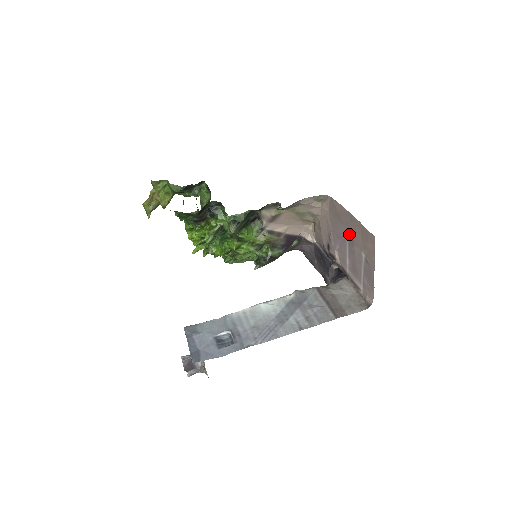
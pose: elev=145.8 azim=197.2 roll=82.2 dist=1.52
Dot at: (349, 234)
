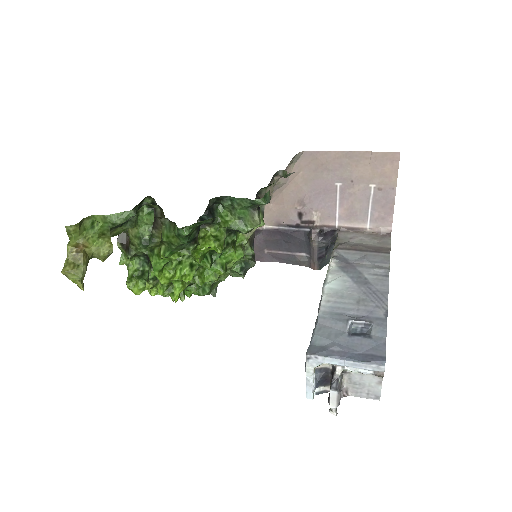
Dot at: (344, 177)
